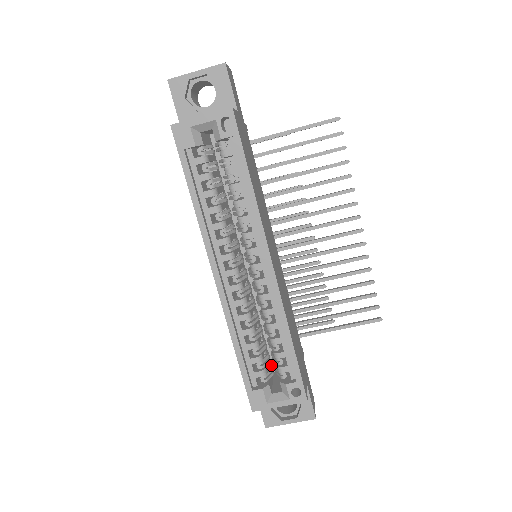
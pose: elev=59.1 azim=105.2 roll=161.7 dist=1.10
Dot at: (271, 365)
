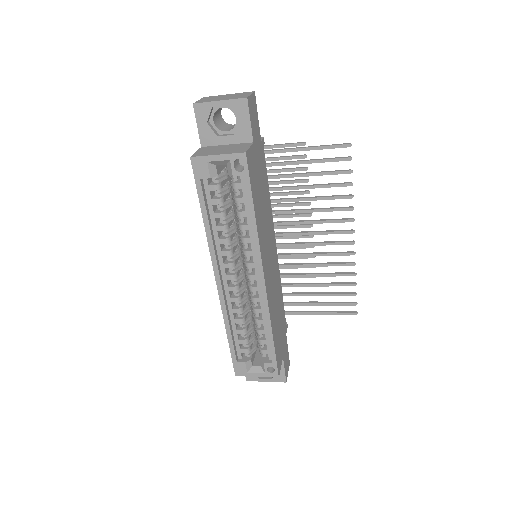
Dot at: (256, 342)
